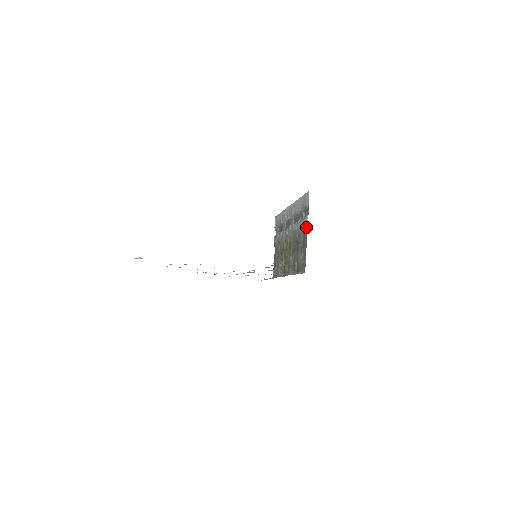
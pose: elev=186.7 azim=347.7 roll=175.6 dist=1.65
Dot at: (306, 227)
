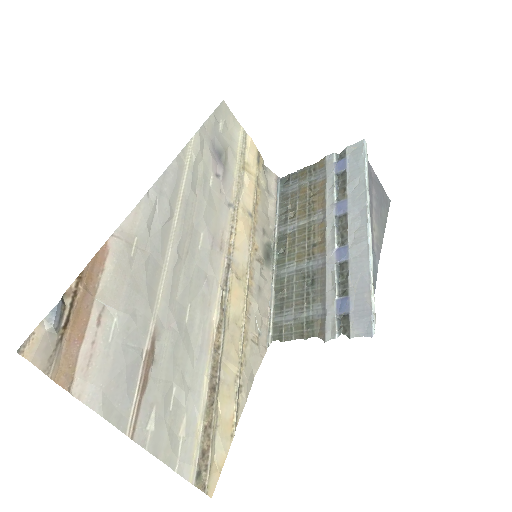
Dot at: (323, 336)
